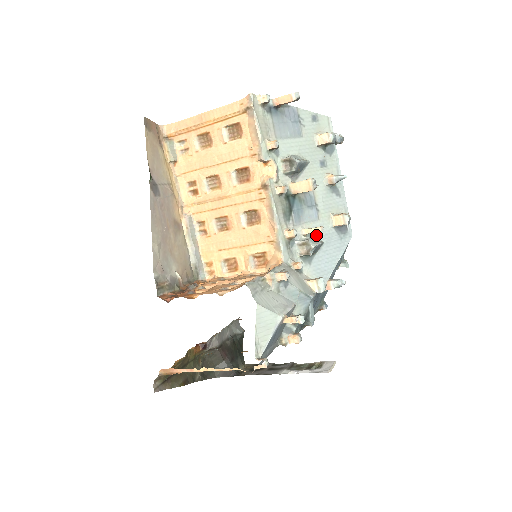
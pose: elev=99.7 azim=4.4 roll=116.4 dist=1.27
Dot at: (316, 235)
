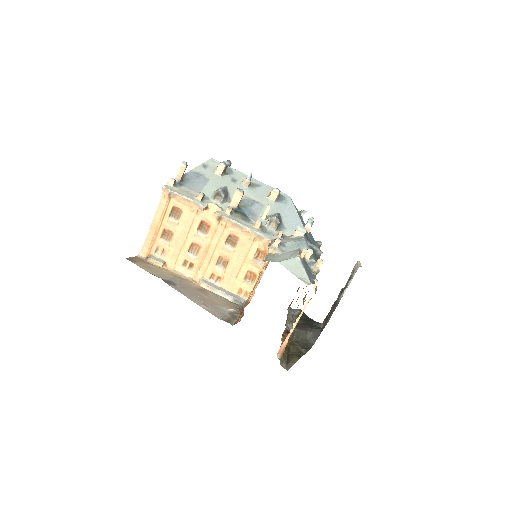
Dot at: (271, 214)
